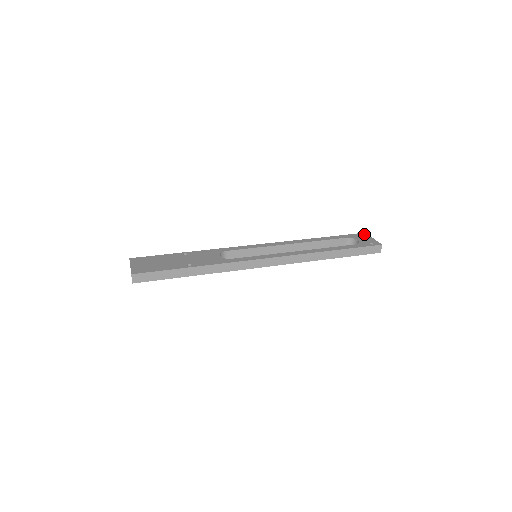
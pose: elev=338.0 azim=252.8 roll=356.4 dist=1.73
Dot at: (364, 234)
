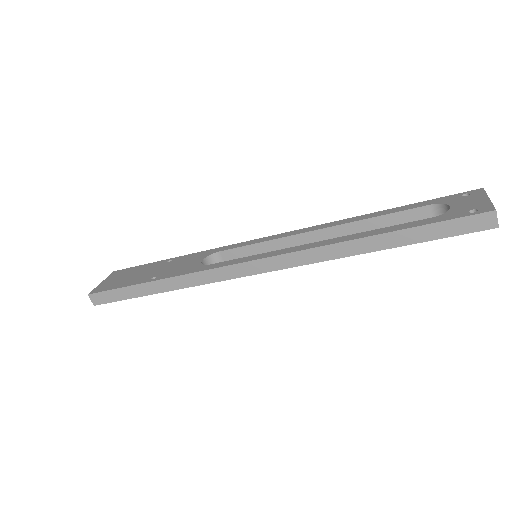
Dot at: (475, 191)
